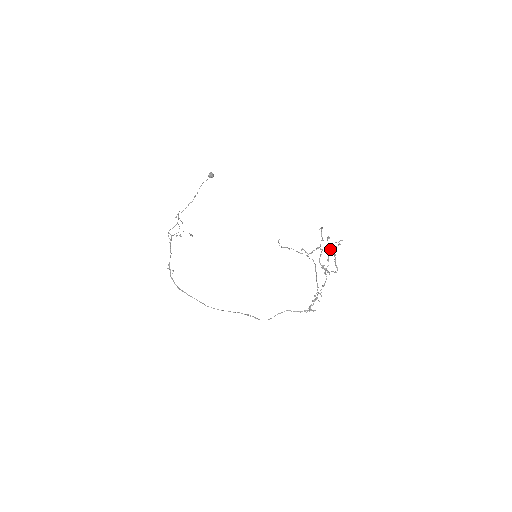
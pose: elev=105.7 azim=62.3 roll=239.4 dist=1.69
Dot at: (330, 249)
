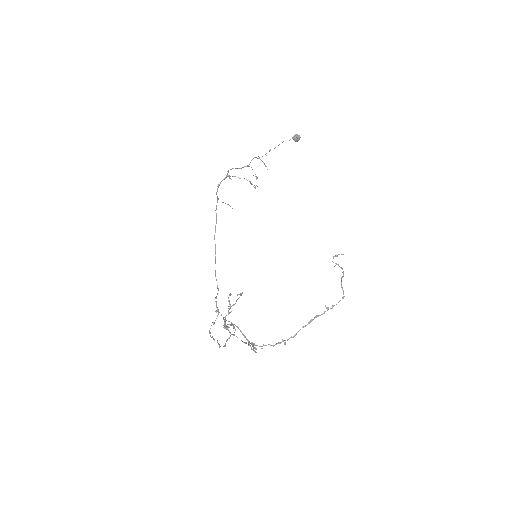
Dot at: (212, 322)
